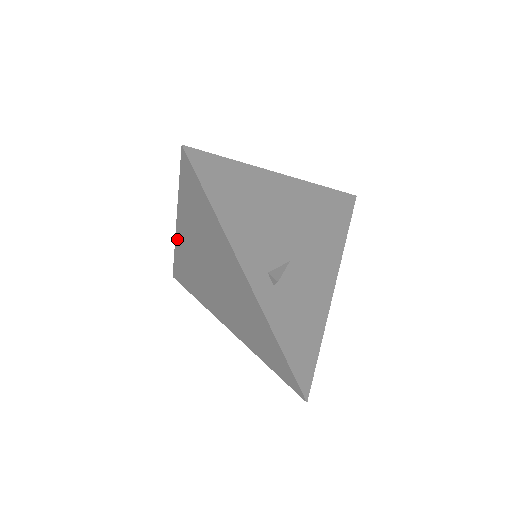
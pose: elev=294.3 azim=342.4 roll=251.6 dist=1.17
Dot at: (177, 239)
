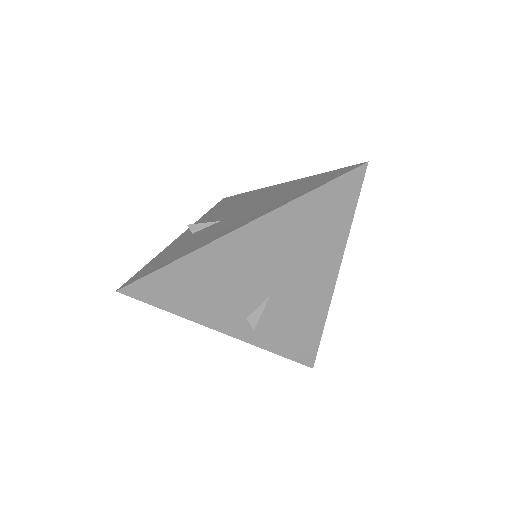
Dot at: occluded
